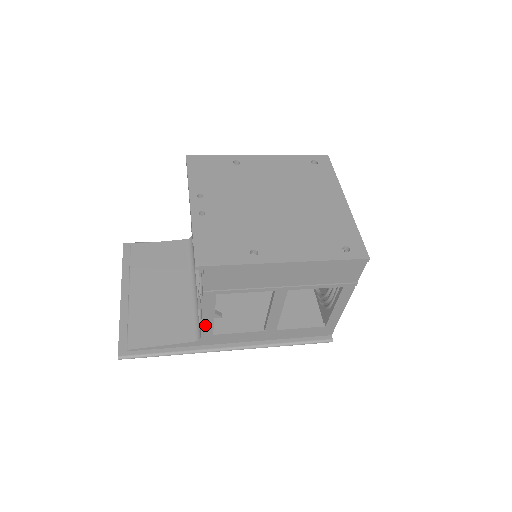
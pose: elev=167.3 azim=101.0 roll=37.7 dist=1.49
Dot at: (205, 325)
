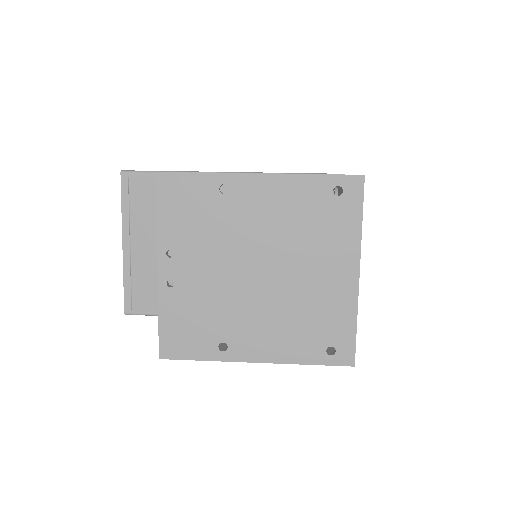
Dot at: occluded
